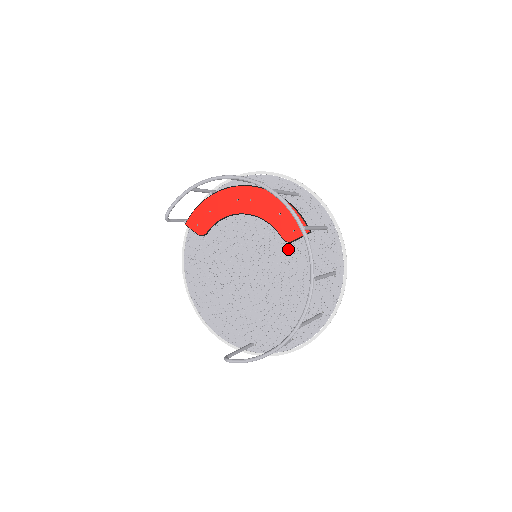
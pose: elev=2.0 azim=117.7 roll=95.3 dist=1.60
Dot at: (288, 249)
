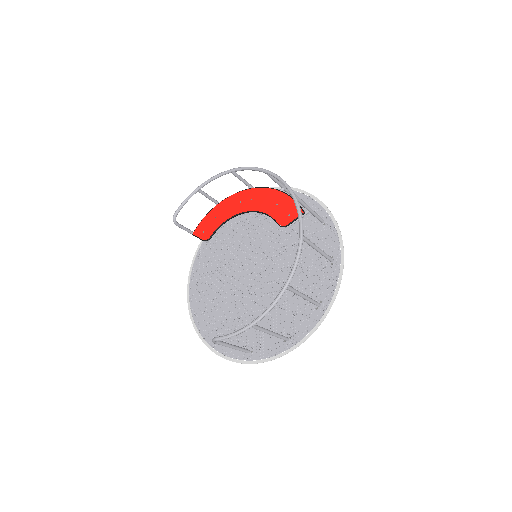
Dot at: (287, 249)
